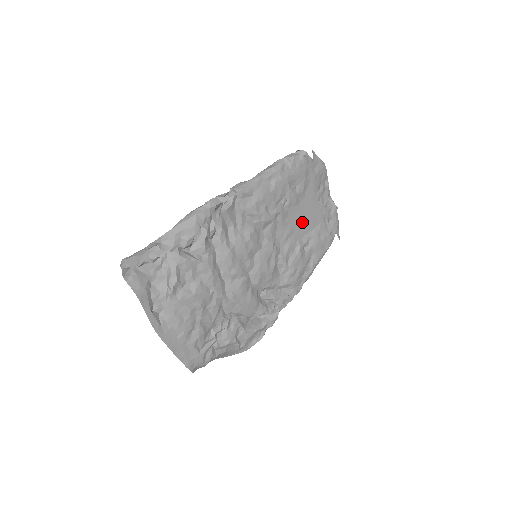
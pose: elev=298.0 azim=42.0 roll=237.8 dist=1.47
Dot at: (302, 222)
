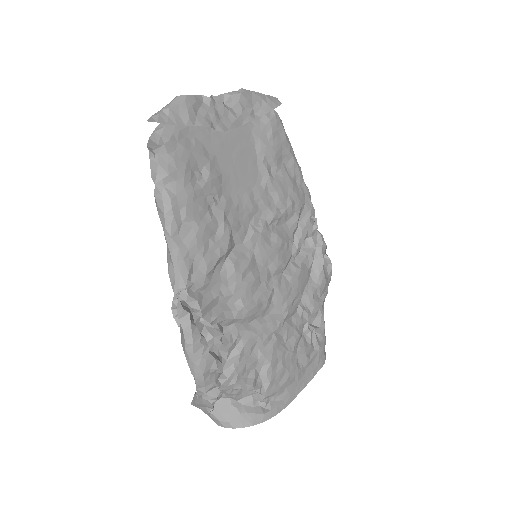
Dot at: (243, 169)
